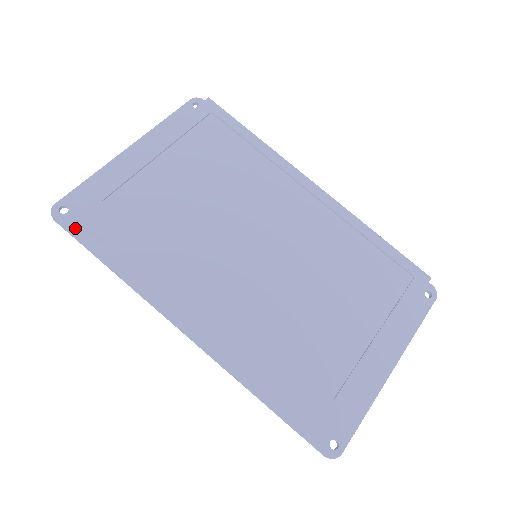
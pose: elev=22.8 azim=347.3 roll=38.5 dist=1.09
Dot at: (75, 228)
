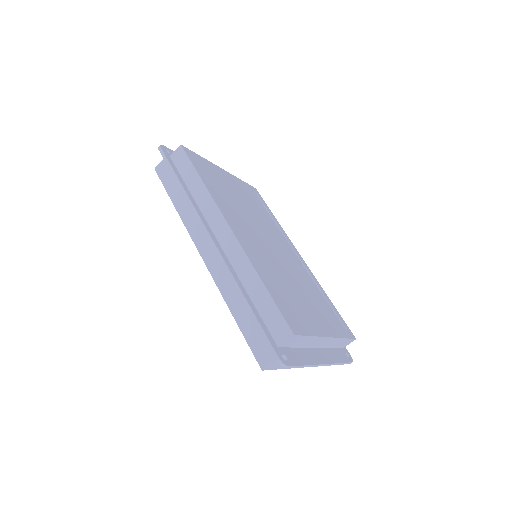
Dot at: (170, 159)
